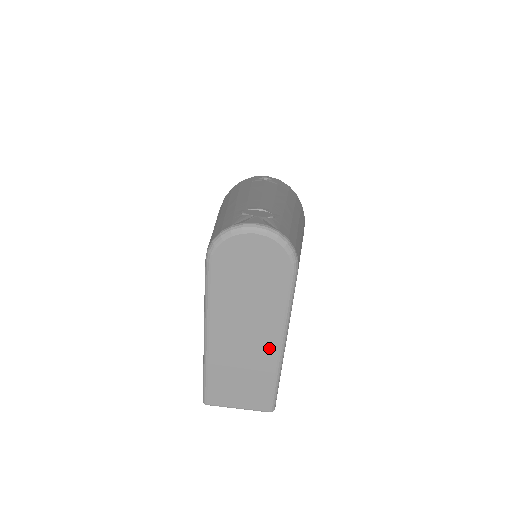
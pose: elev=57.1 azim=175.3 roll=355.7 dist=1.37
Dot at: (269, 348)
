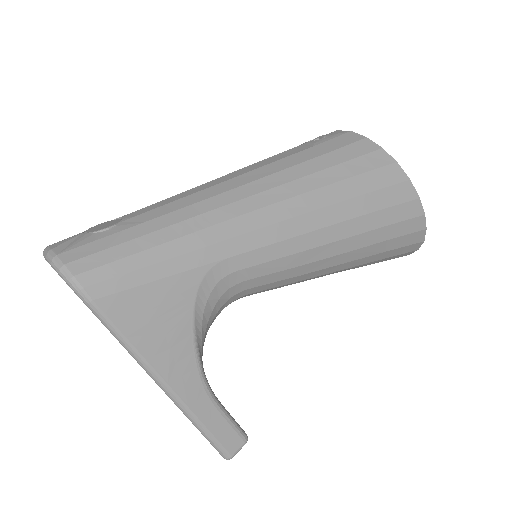
Dot at: occluded
